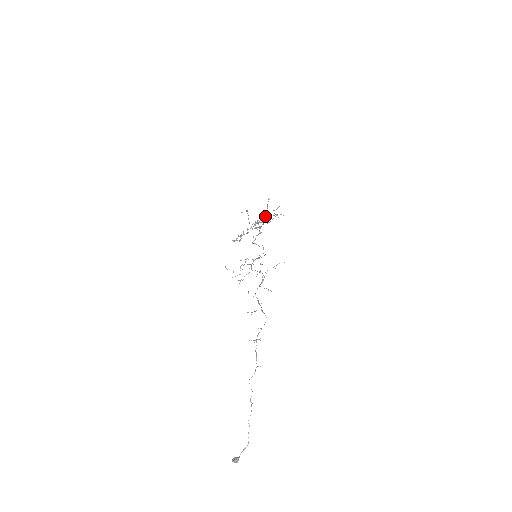
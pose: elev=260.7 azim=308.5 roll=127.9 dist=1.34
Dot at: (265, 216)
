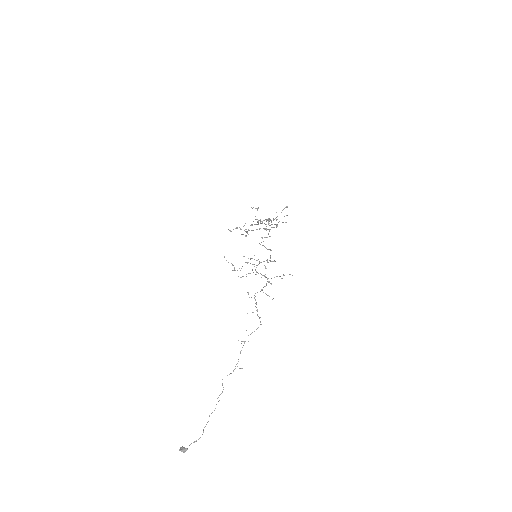
Dot at: occluded
